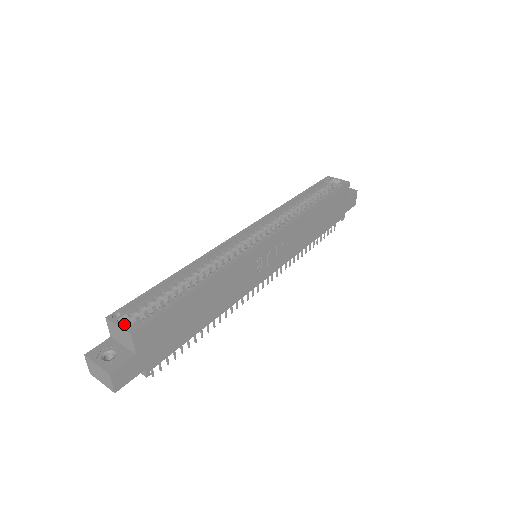
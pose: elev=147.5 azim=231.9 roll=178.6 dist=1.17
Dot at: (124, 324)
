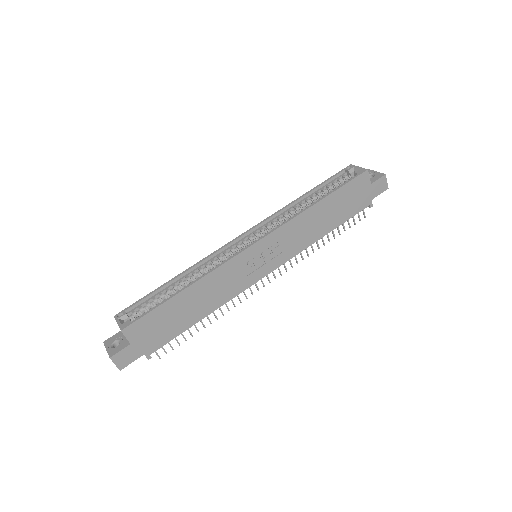
Dot at: (122, 322)
